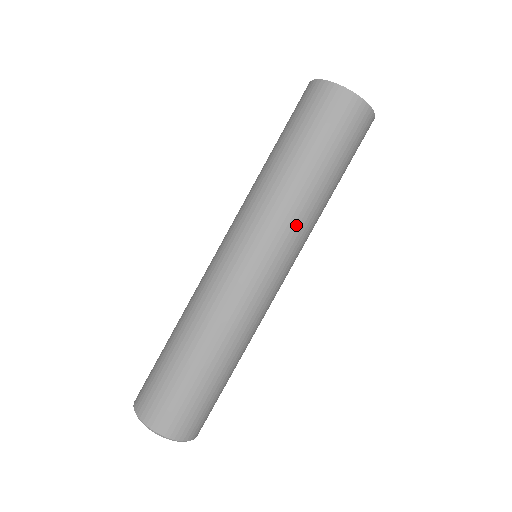
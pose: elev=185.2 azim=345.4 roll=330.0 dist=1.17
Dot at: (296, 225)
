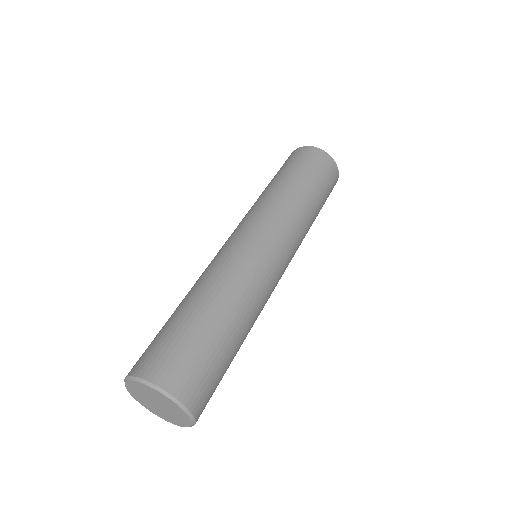
Dot at: occluded
